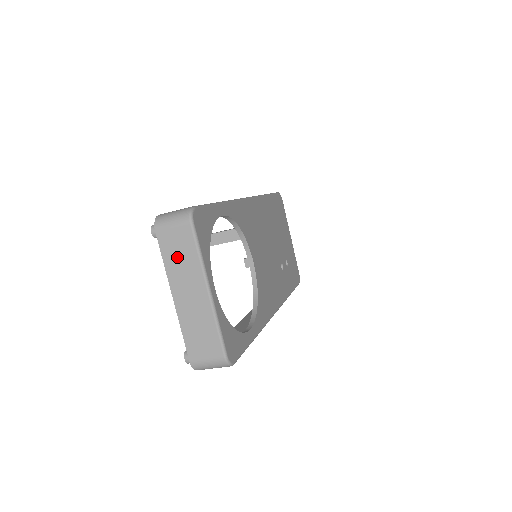
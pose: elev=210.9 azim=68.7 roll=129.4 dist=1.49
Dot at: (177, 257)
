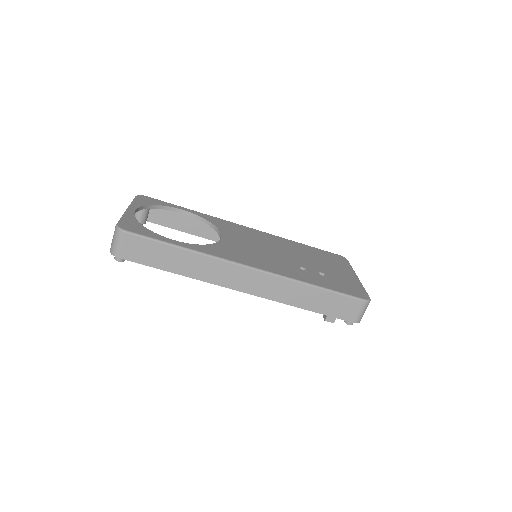
Dot at: occluded
